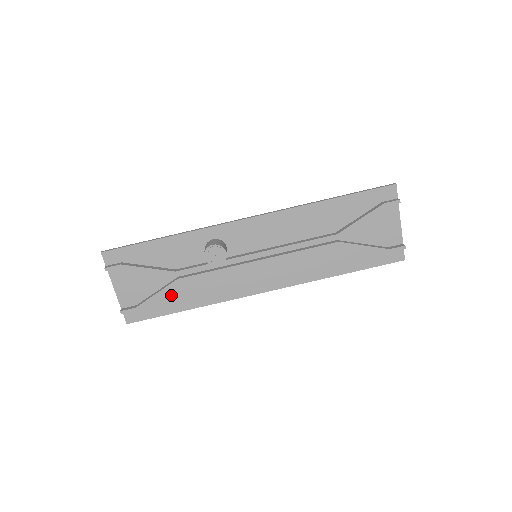
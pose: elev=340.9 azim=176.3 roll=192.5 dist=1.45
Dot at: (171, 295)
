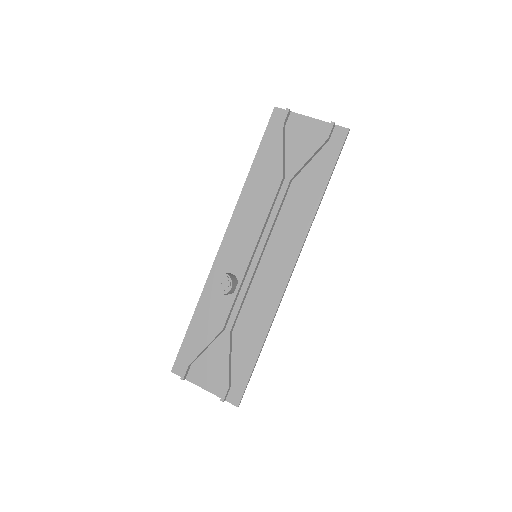
Dot at: (239, 350)
